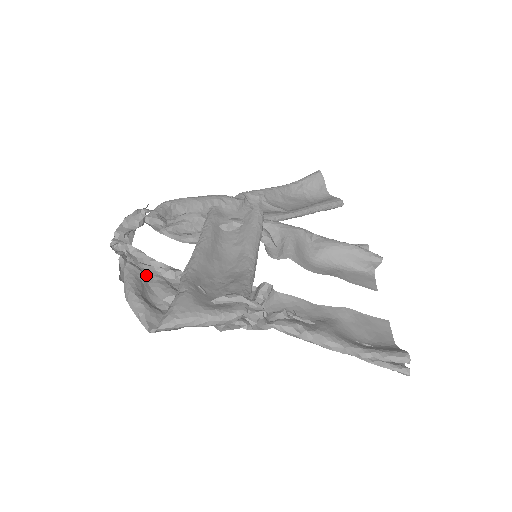
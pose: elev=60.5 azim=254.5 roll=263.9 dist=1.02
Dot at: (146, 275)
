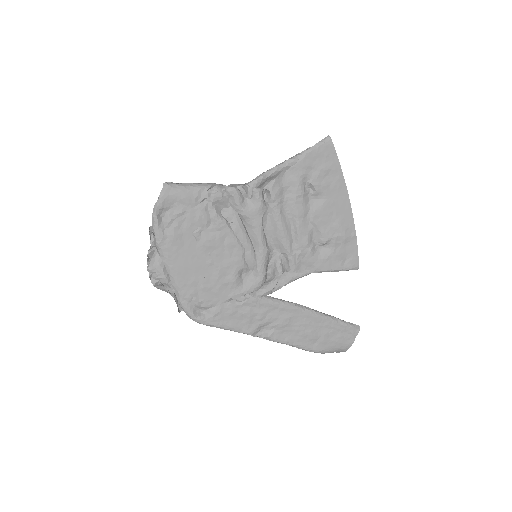
Dot at: (169, 238)
